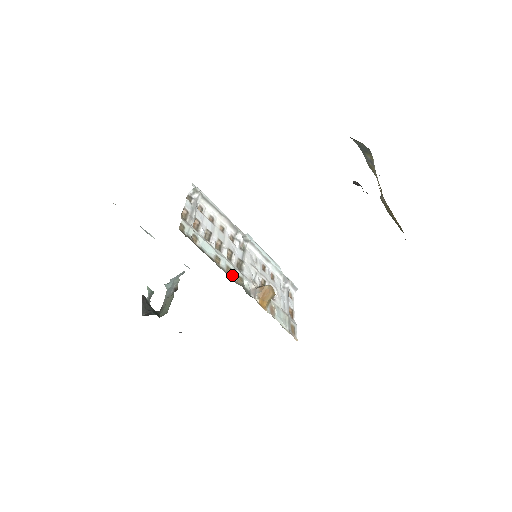
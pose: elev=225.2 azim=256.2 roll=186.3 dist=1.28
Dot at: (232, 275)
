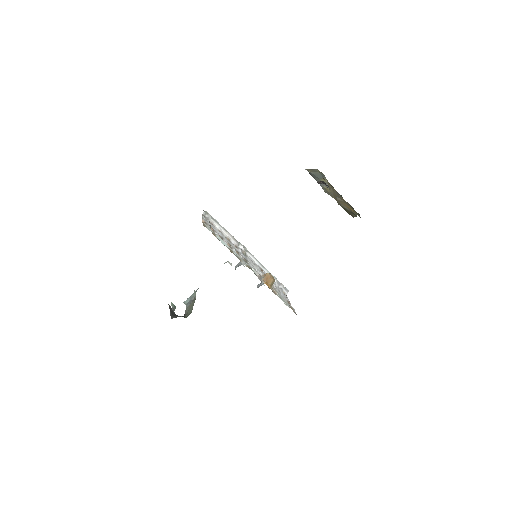
Dot at: (243, 262)
